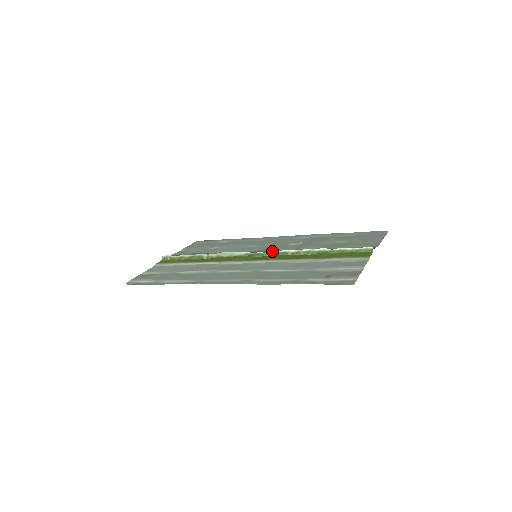
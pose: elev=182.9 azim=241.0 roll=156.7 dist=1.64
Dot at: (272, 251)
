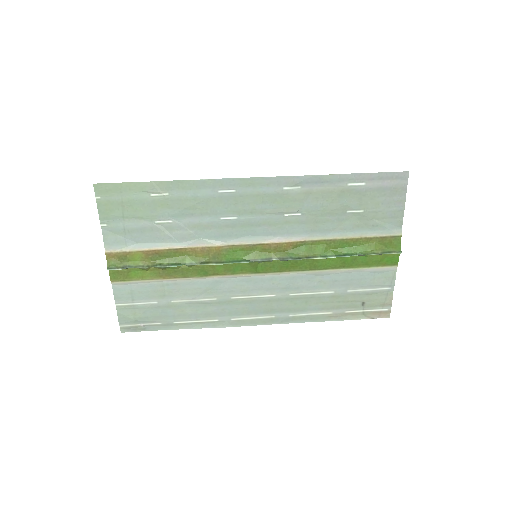
Dot at: (282, 261)
